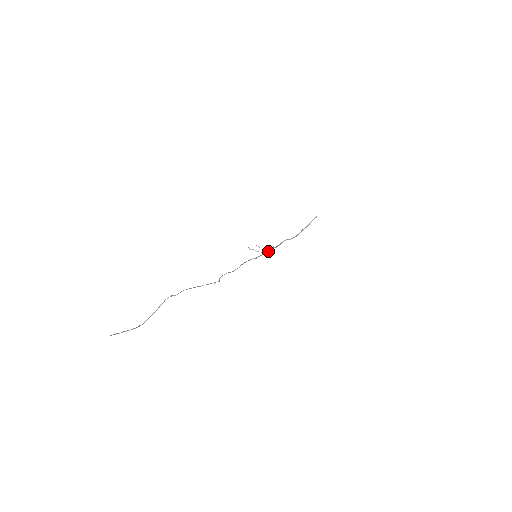
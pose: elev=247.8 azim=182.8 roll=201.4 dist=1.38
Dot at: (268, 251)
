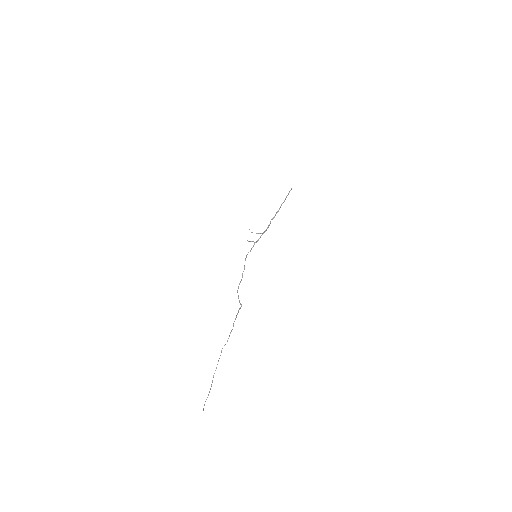
Dot at: occluded
